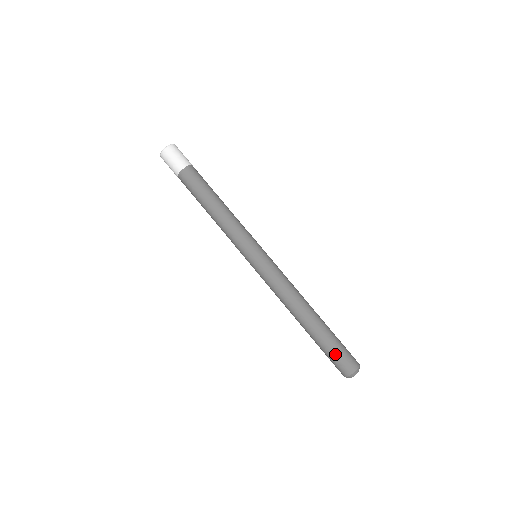
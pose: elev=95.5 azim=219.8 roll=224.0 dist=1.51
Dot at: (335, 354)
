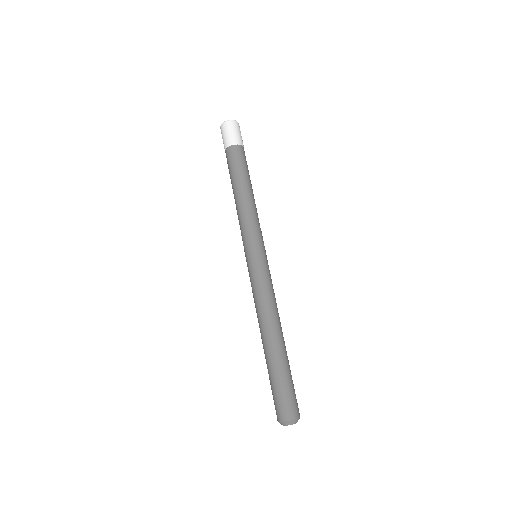
Dot at: (276, 391)
